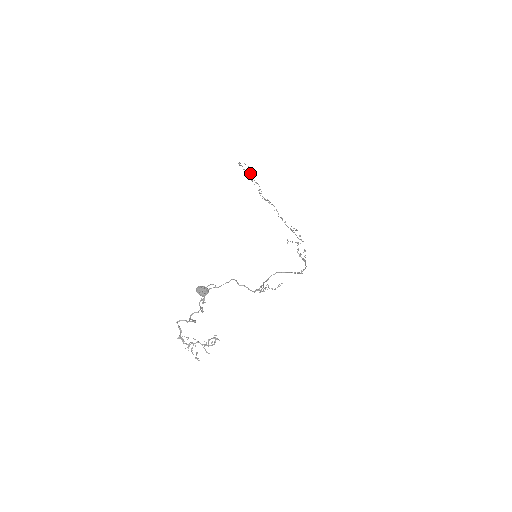
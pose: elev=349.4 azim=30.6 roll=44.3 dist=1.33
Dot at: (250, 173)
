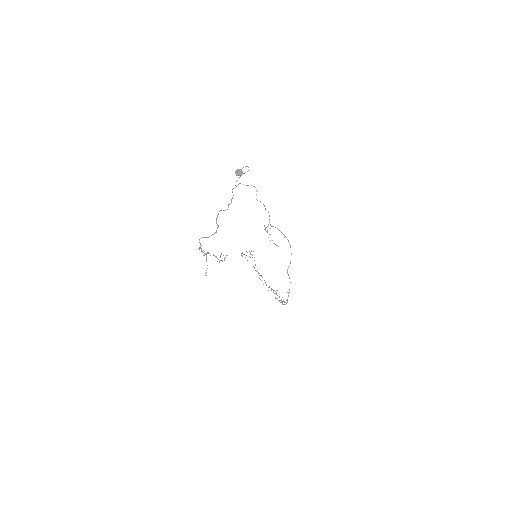
Dot at: (250, 253)
